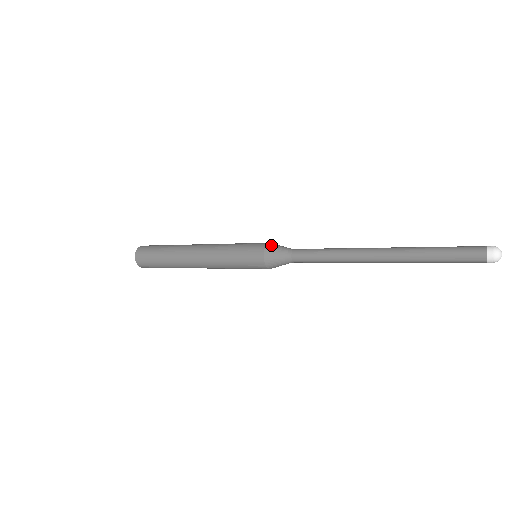
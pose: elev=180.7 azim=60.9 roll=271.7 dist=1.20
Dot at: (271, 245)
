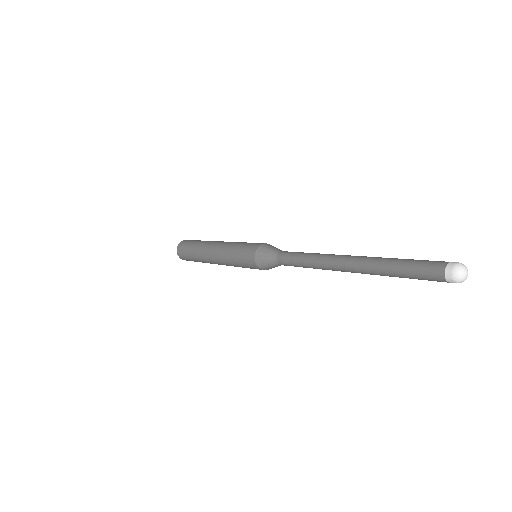
Dot at: (269, 244)
